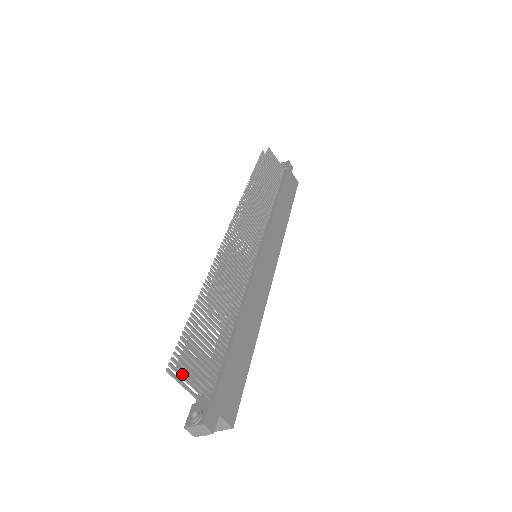
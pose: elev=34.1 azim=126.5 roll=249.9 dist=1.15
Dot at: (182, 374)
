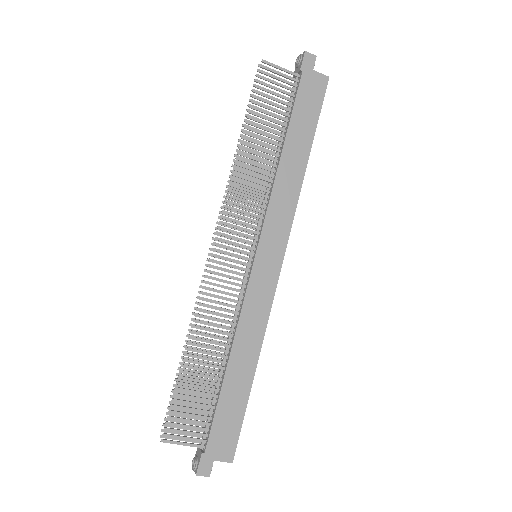
Dot at: occluded
